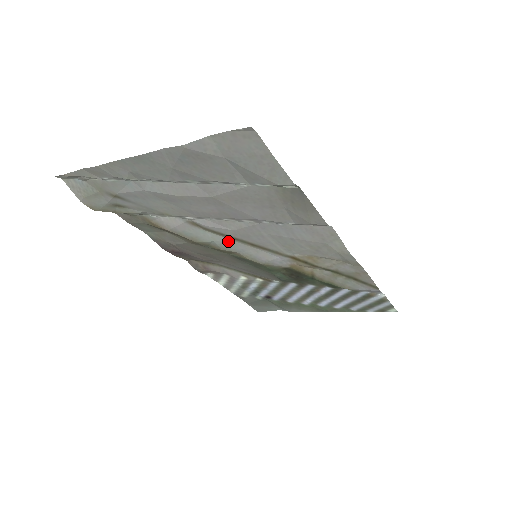
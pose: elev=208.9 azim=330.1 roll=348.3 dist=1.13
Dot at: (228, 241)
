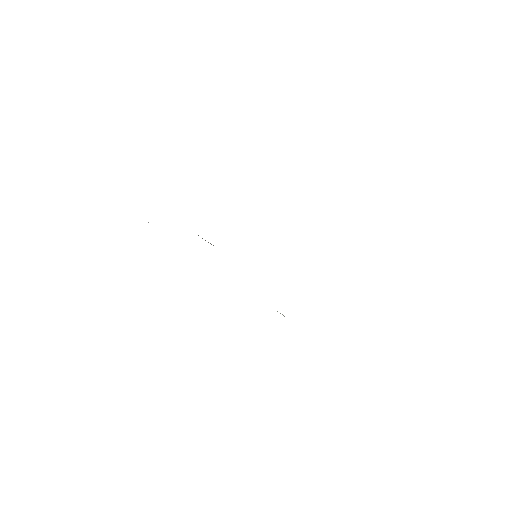
Dot at: occluded
